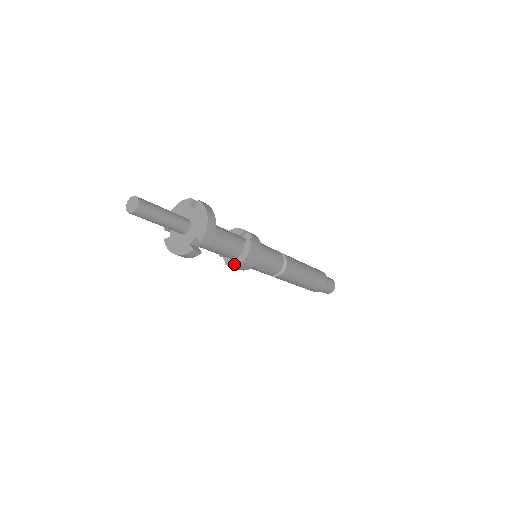
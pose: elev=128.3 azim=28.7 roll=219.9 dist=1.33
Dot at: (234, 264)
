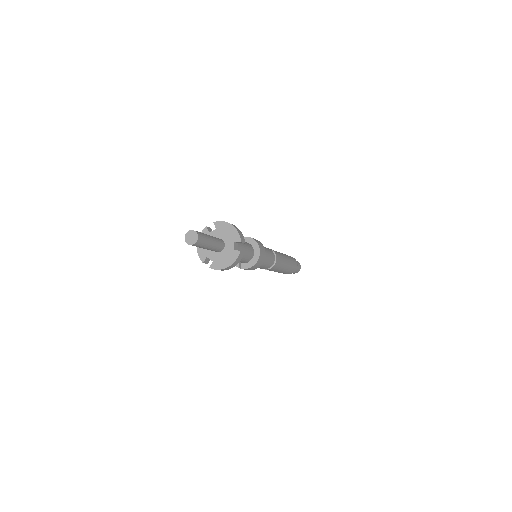
Dot at: (255, 262)
